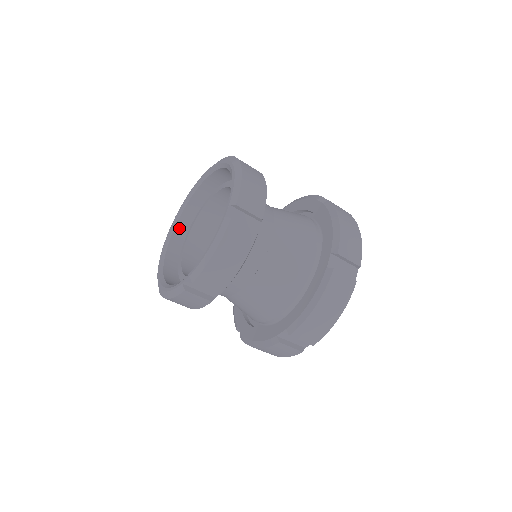
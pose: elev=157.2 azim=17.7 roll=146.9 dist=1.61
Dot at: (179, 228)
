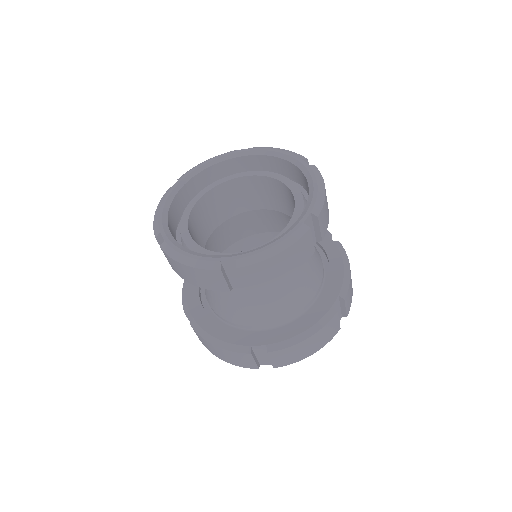
Dot at: (170, 231)
